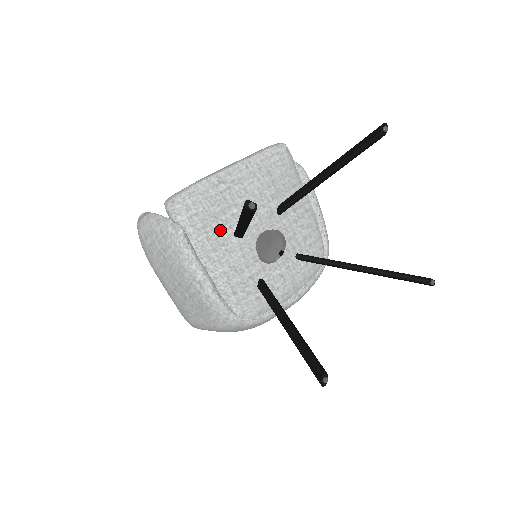
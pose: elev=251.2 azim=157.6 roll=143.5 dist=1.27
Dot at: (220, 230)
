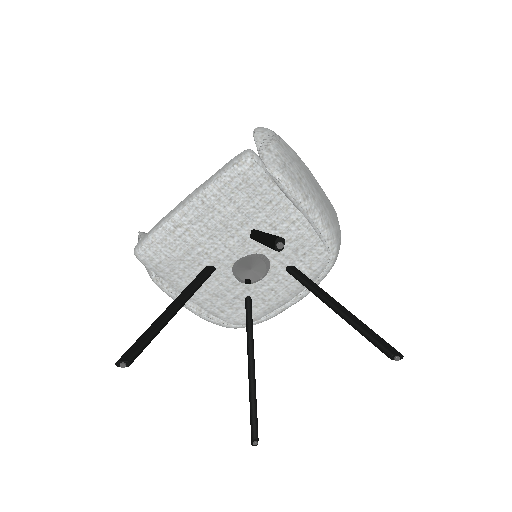
Dot at: (190, 268)
